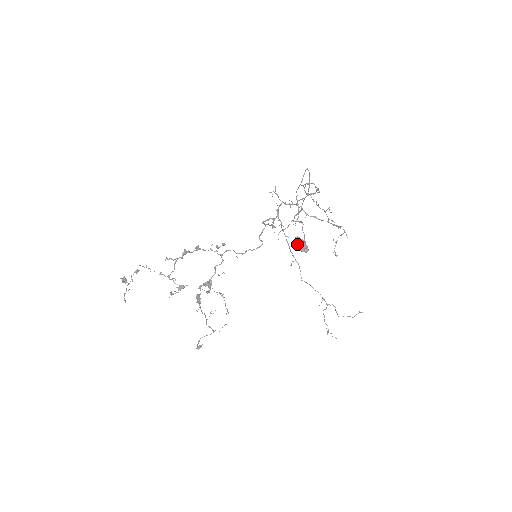
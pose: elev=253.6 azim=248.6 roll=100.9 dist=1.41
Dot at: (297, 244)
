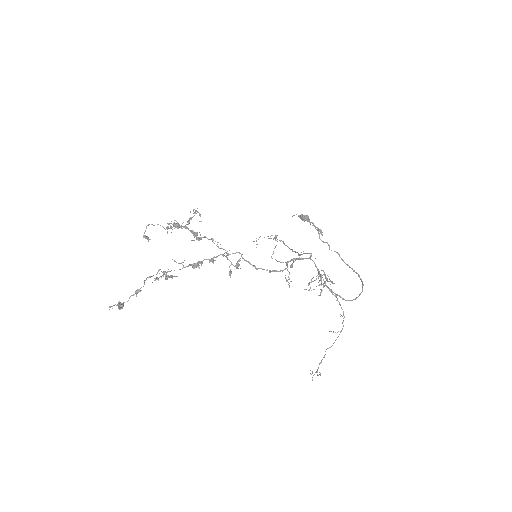
Dot at: (302, 219)
